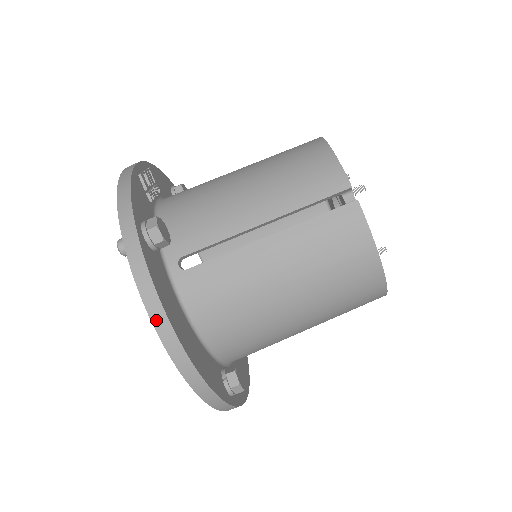
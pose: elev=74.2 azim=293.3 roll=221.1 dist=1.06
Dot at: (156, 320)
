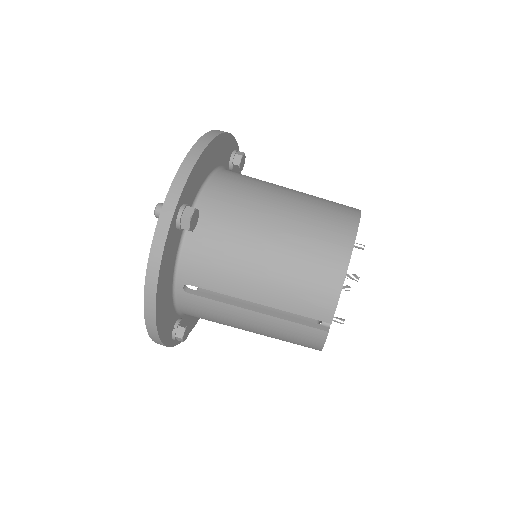
Dot at: (215, 131)
